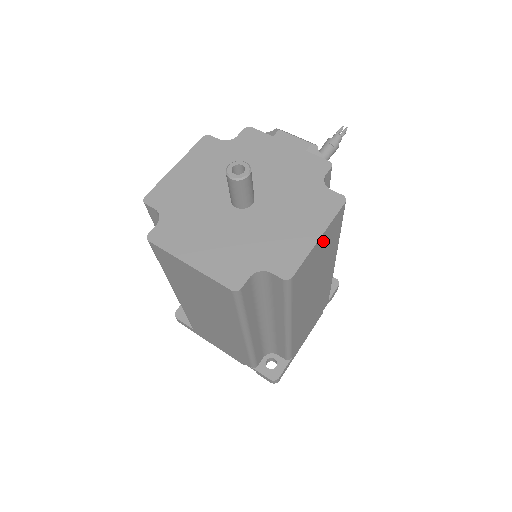
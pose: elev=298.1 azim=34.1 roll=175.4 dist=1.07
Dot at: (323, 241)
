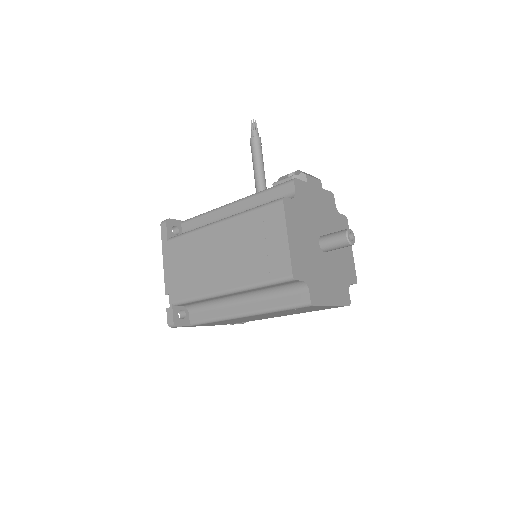
Dot at: occluded
